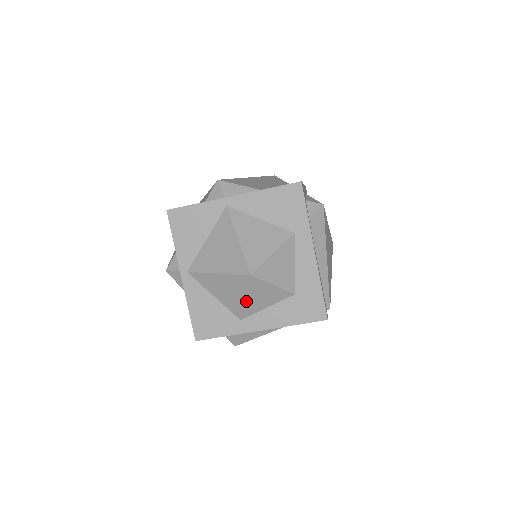
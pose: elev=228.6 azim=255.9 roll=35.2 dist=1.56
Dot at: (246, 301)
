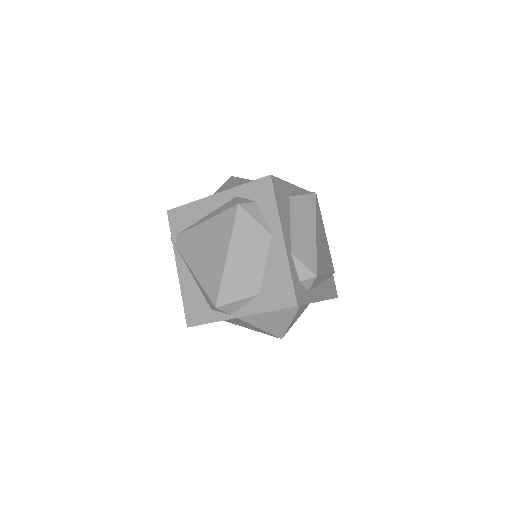
Dot at: occluded
